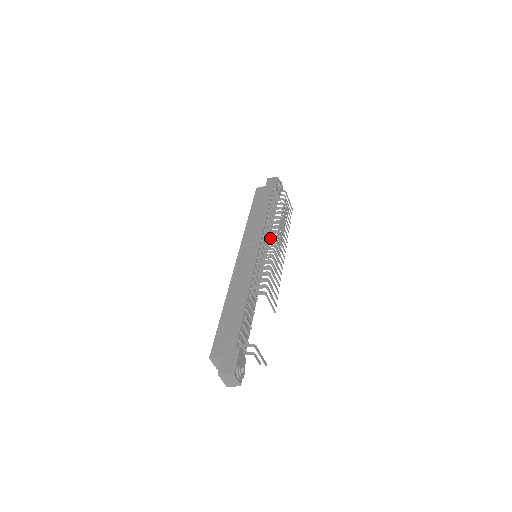
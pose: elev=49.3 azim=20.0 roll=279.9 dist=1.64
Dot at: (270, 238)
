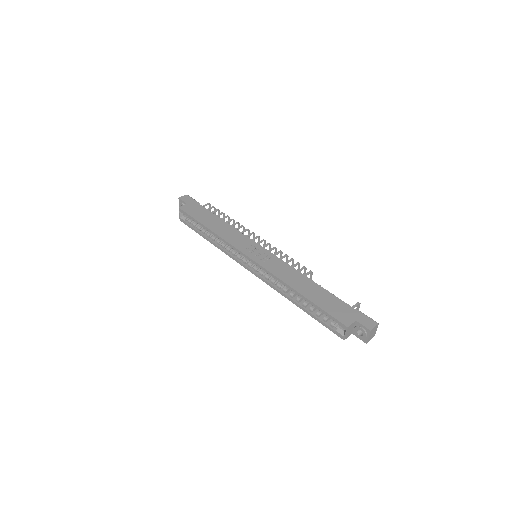
Dot at: (256, 237)
